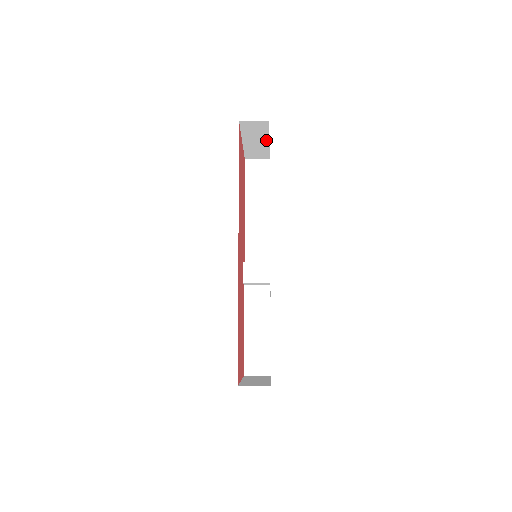
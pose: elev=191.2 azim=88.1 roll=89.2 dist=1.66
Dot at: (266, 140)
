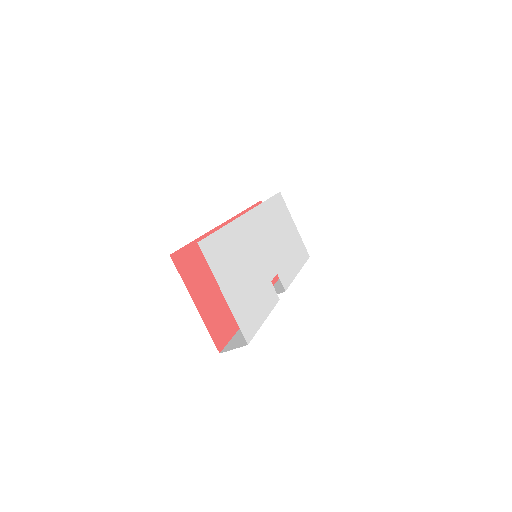
Dot at: occluded
